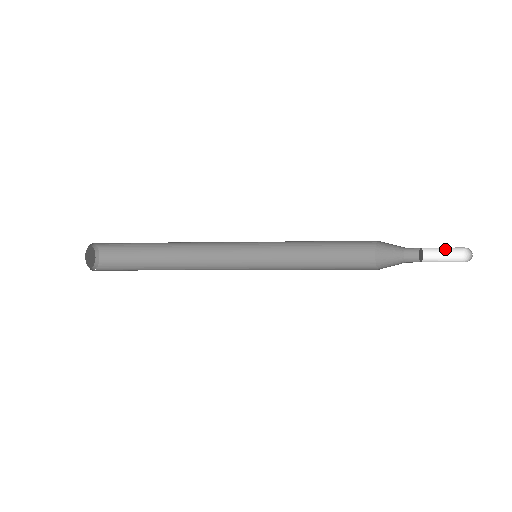
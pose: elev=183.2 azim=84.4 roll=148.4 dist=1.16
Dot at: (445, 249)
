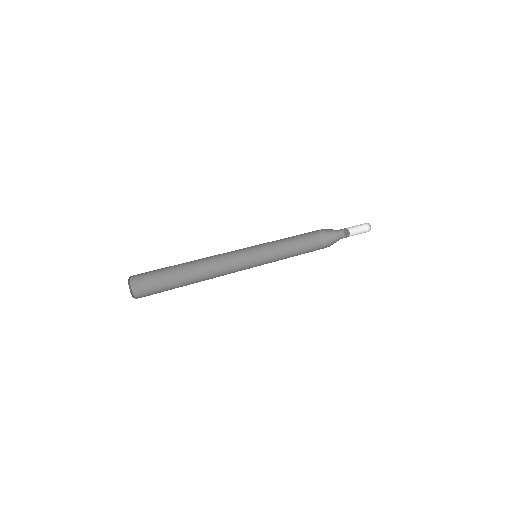
Dot at: (357, 225)
